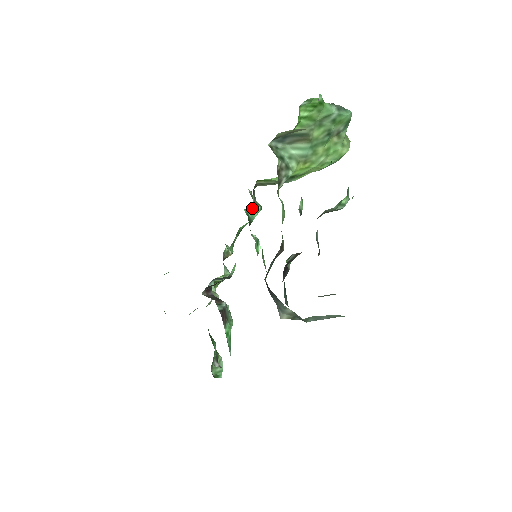
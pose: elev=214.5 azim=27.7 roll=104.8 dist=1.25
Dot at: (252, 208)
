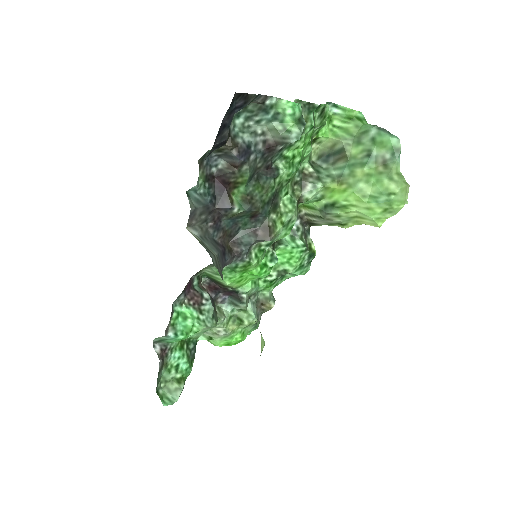
Dot at: (292, 236)
